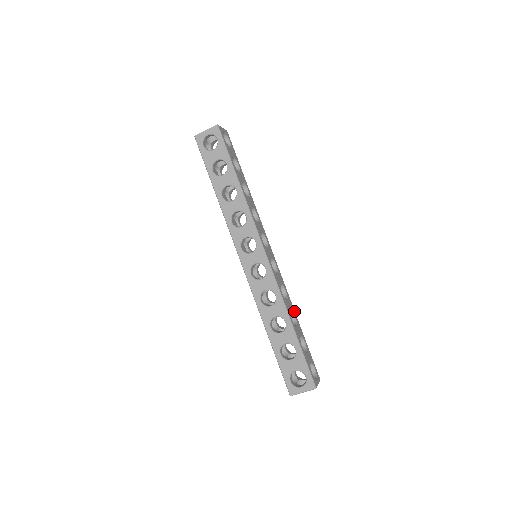
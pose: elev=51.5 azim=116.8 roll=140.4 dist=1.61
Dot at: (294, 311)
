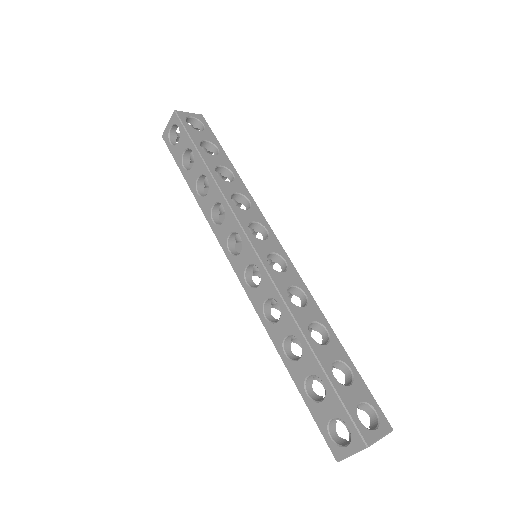
Dot at: (326, 322)
